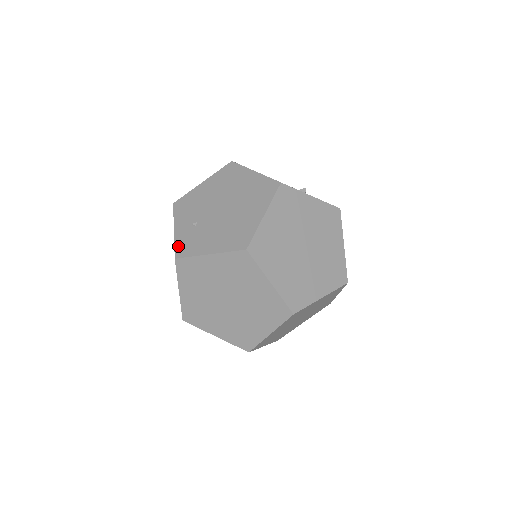
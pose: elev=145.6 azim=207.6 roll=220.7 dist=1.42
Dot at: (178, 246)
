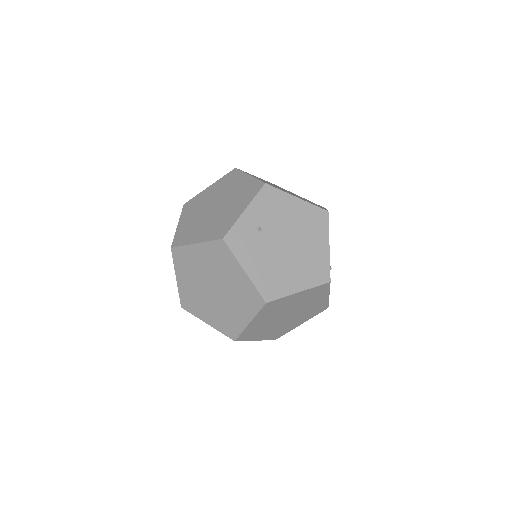
Dot at: (234, 231)
